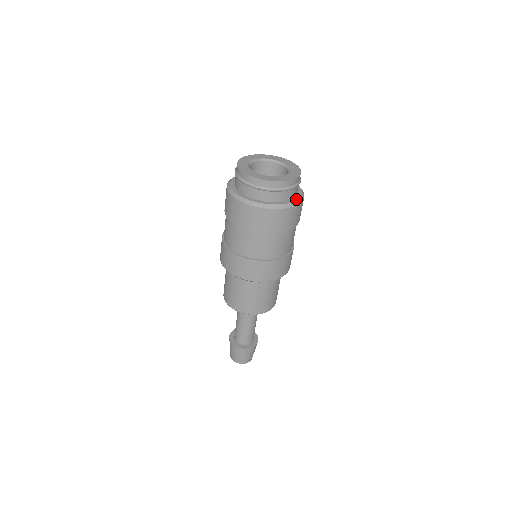
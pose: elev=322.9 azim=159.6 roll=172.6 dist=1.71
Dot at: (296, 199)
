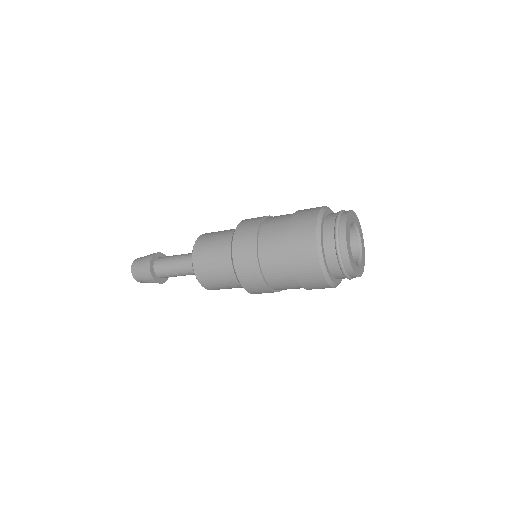
Dot at: (335, 282)
